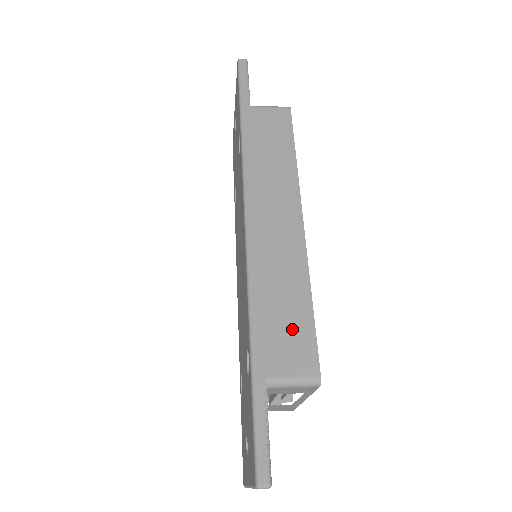
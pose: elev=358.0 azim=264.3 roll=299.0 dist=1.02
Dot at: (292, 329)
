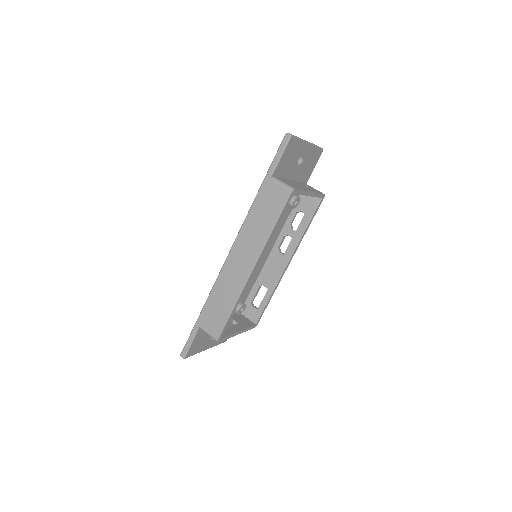
Dot at: (219, 316)
